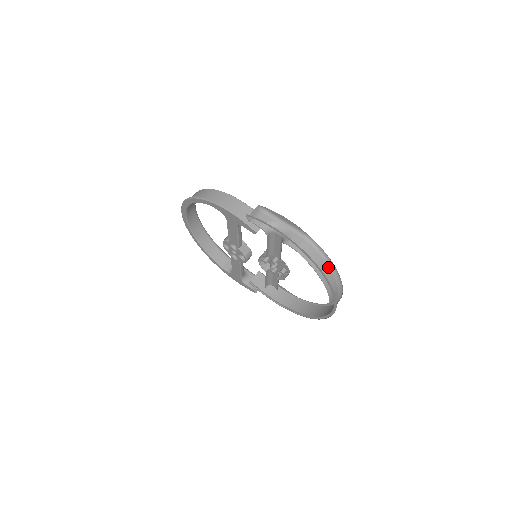
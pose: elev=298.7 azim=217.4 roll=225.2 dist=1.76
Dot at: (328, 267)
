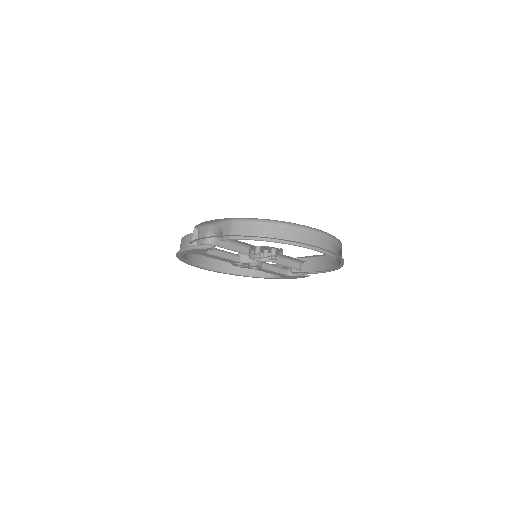
Dot at: (270, 225)
